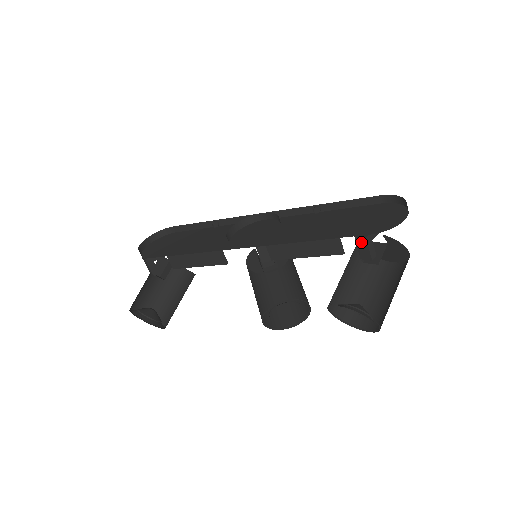
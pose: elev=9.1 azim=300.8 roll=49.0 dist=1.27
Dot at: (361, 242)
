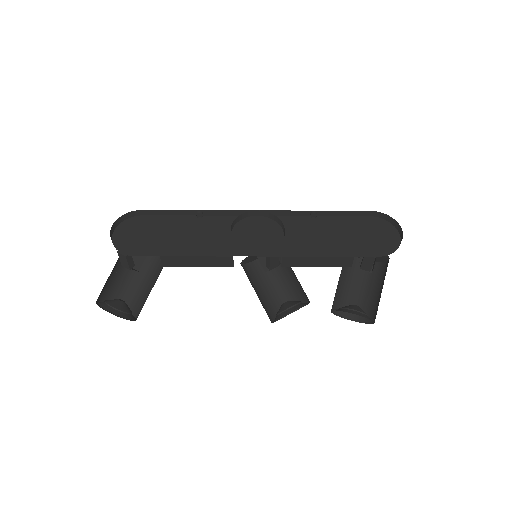
Dot at: (368, 260)
